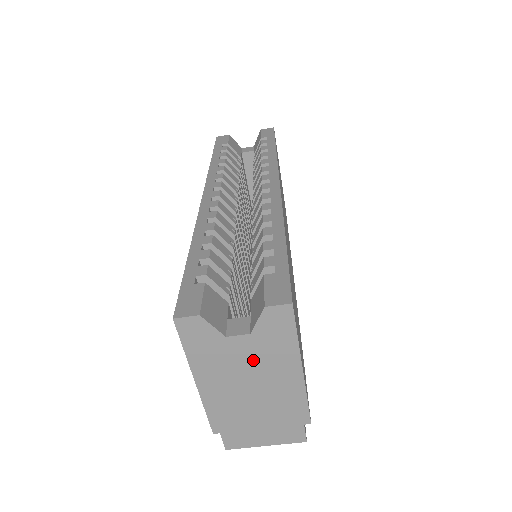
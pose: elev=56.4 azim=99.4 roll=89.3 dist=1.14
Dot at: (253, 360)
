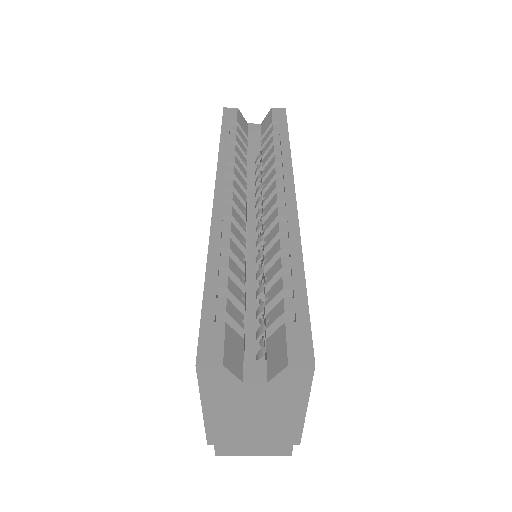
Dot at: (263, 400)
